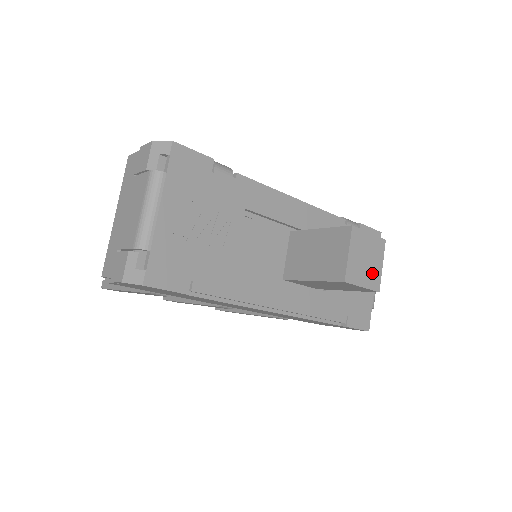
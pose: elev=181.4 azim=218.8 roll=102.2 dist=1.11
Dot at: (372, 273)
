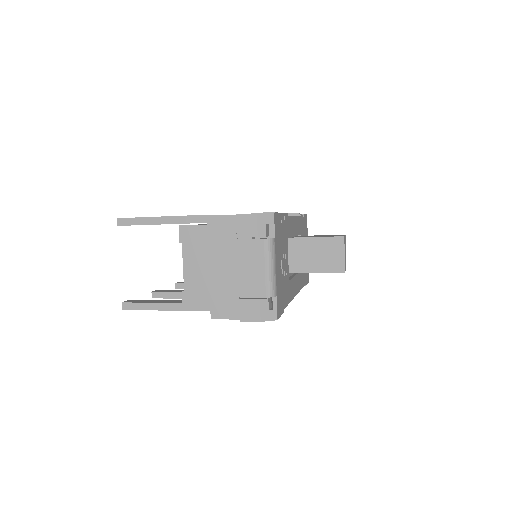
Dot at: occluded
